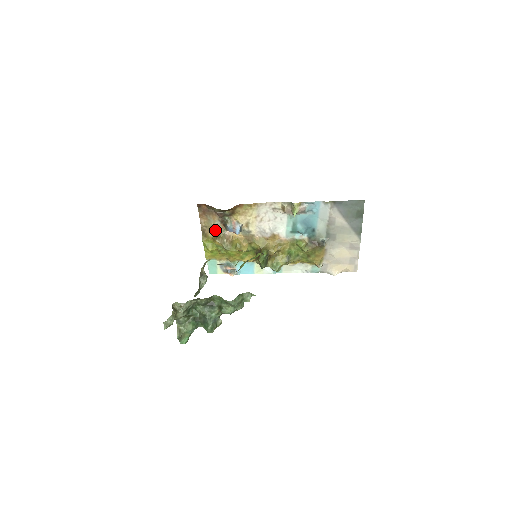
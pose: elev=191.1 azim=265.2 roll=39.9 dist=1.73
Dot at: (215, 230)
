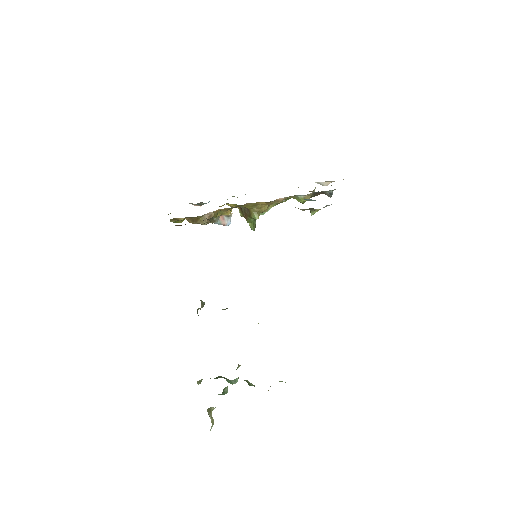
Dot at: (191, 217)
